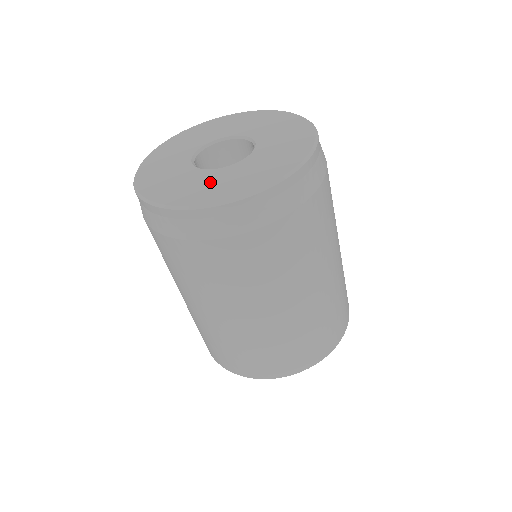
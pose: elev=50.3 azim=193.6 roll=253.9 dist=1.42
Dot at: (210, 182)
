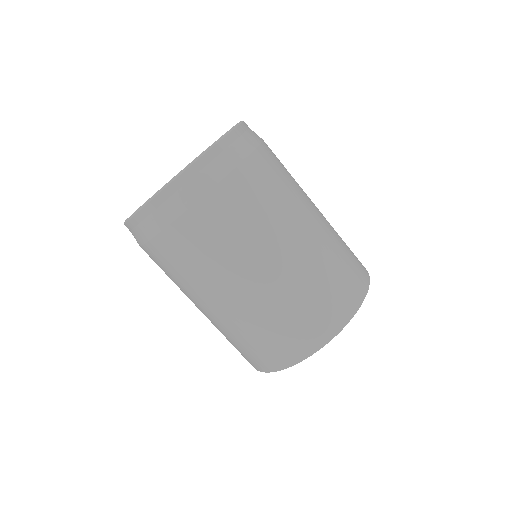
Dot at: occluded
